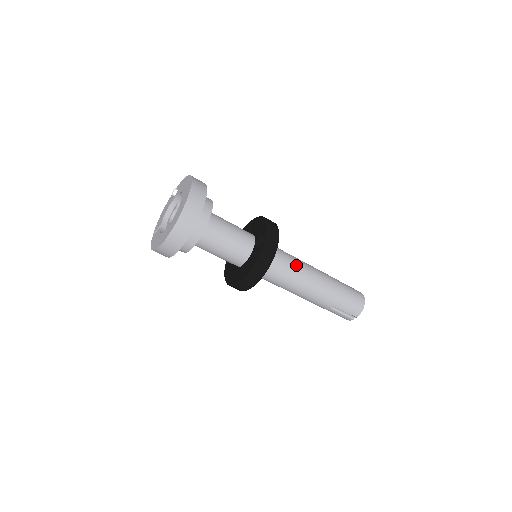
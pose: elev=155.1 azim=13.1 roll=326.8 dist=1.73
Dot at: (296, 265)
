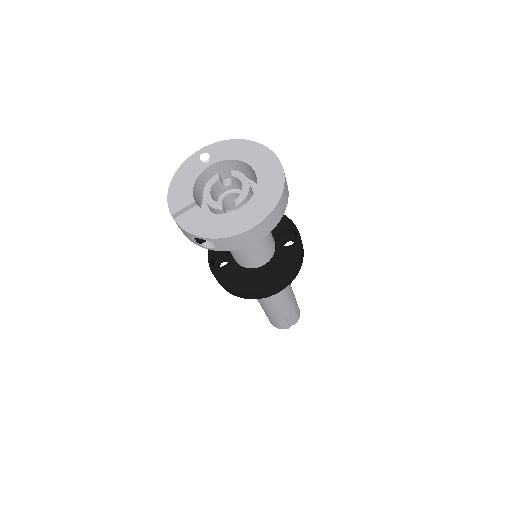
Dot at: occluded
